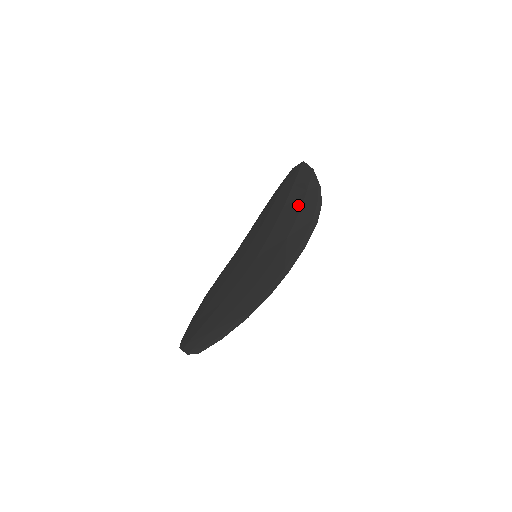
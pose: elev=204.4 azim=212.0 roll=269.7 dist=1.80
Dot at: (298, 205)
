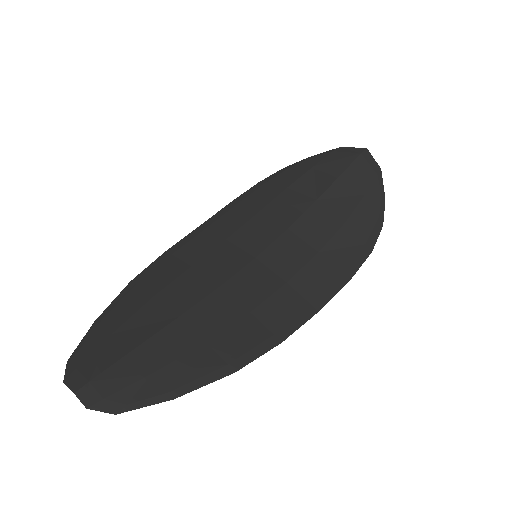
Dot at: (346, 209)
